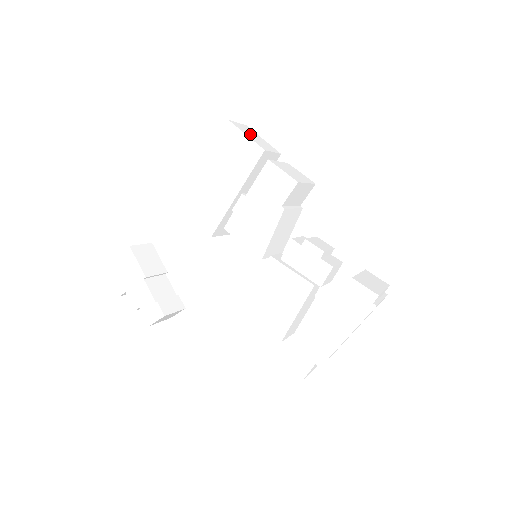
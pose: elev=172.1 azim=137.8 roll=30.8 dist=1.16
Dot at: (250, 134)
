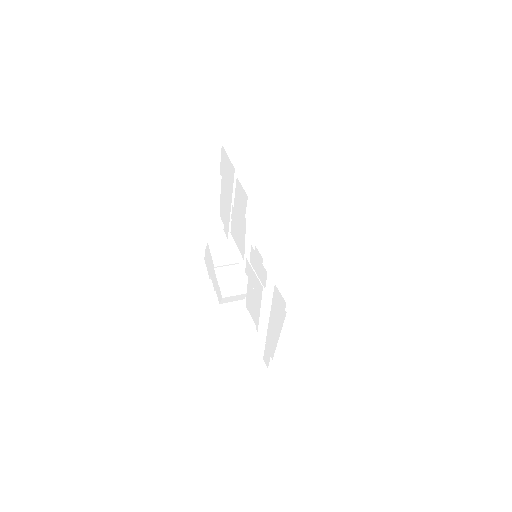
Dot at: (239, 153)
